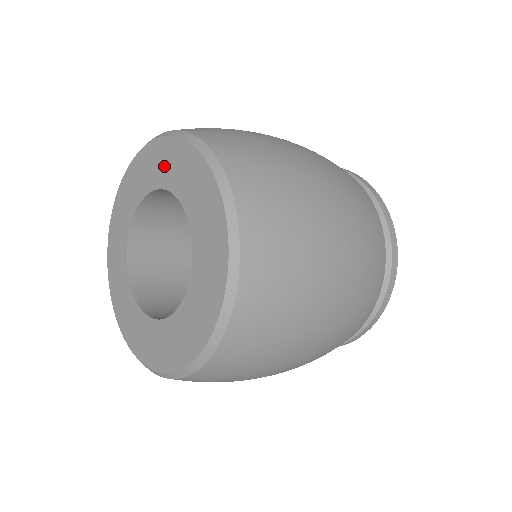
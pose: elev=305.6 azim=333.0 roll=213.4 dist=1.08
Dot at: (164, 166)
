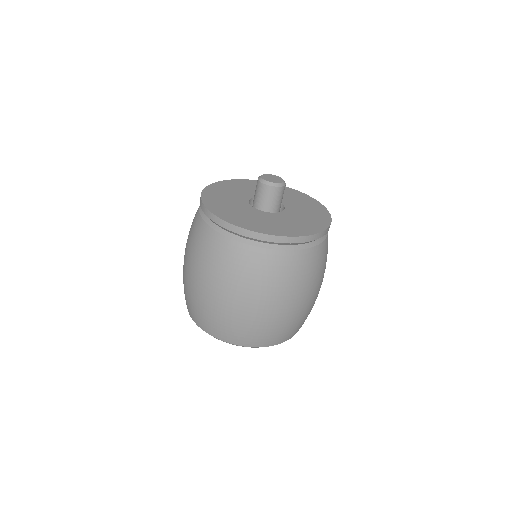
Dot at: occluded
